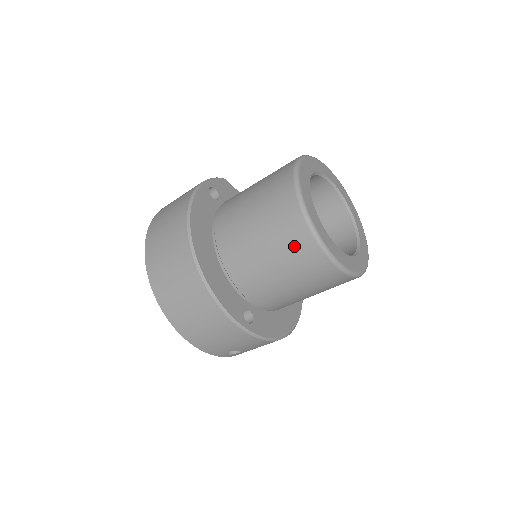
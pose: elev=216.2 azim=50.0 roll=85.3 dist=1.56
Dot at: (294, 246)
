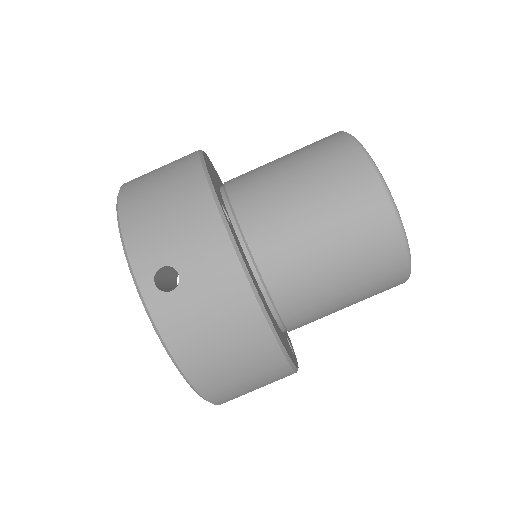
Dot at: (321, 146)
